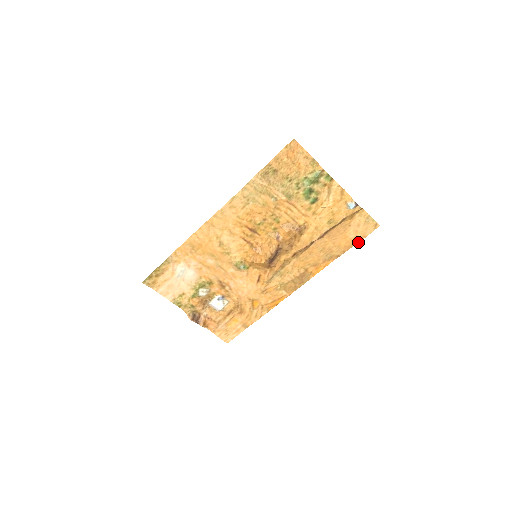
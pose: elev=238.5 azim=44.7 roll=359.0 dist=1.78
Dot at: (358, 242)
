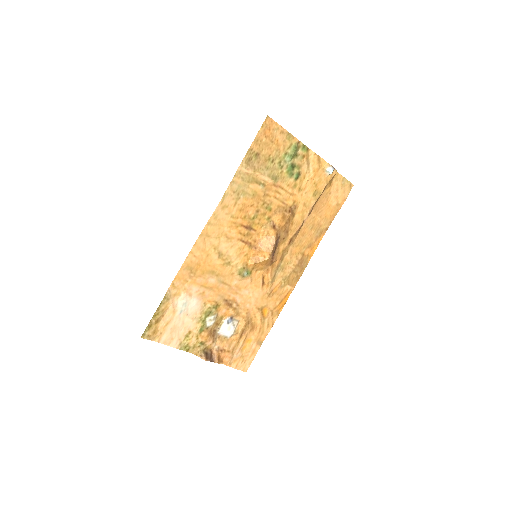
Dot at: (340, 208)
